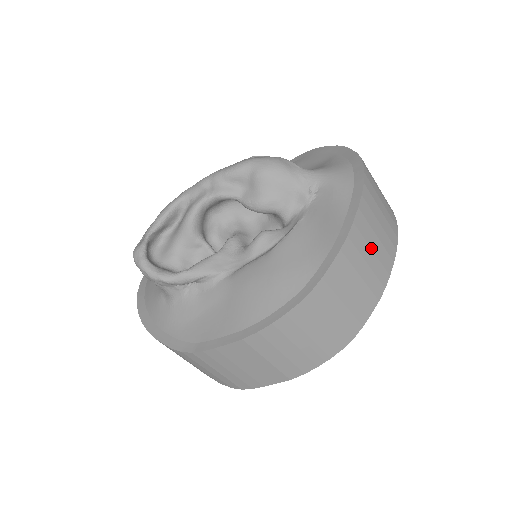
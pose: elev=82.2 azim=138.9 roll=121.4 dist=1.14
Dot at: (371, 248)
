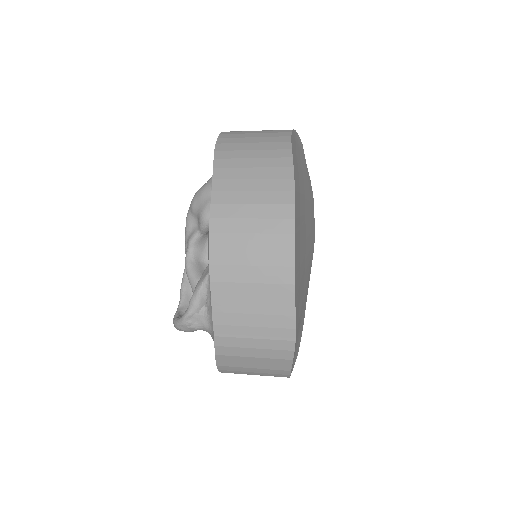
Dot at: (249, 150)
